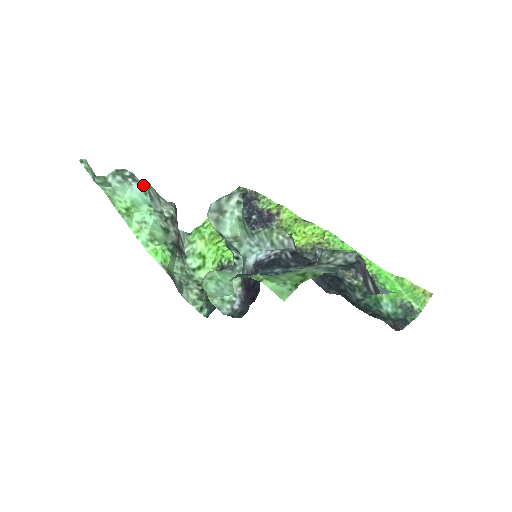
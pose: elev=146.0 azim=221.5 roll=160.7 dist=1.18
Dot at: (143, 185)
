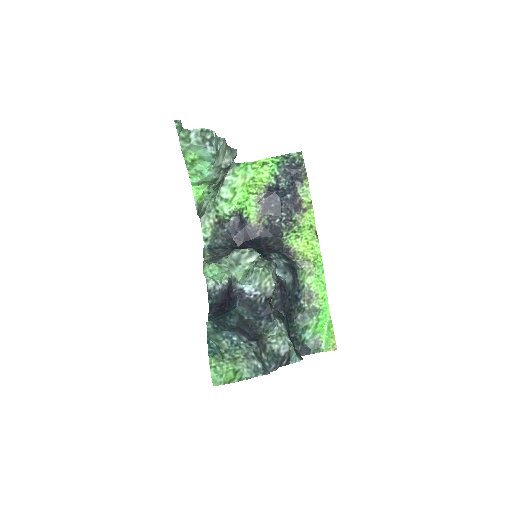
Dot at: (215, 151)
